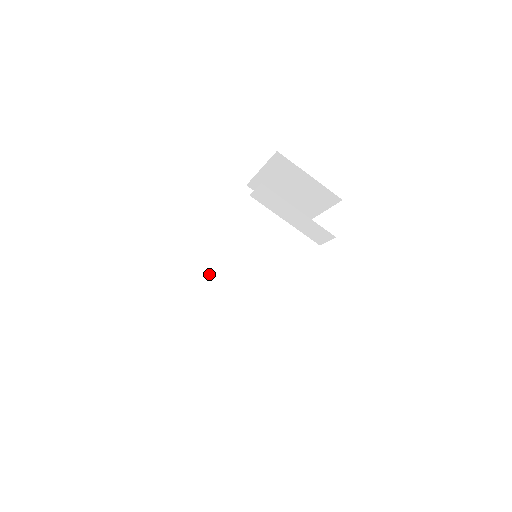
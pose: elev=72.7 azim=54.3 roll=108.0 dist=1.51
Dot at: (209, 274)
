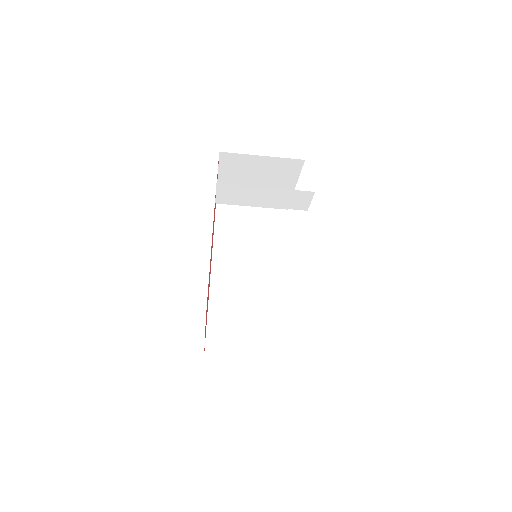
Dot at: (226, 300)
